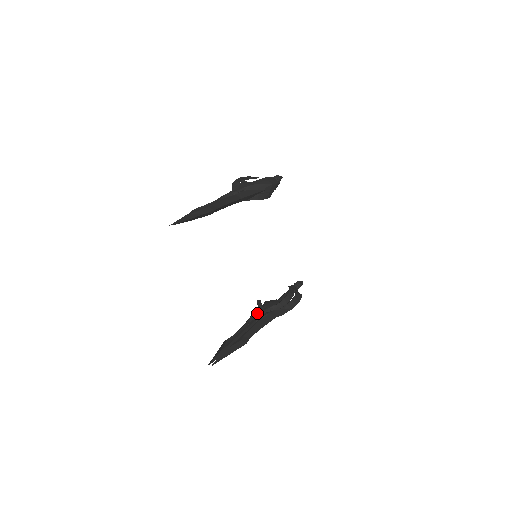
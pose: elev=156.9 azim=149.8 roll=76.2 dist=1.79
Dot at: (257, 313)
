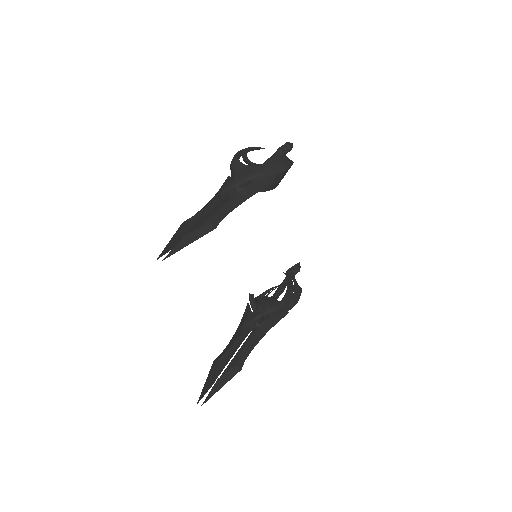
Dot at: (251, 316)
